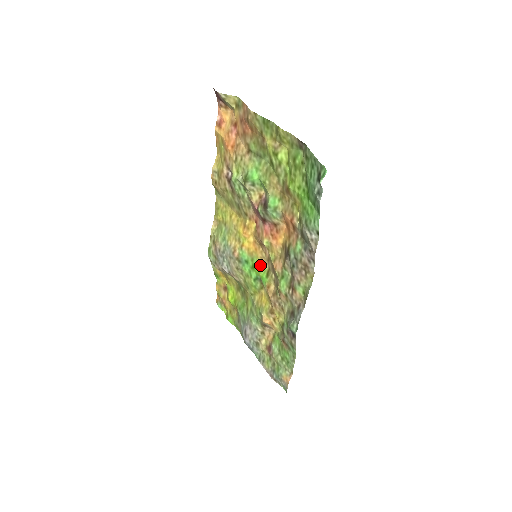
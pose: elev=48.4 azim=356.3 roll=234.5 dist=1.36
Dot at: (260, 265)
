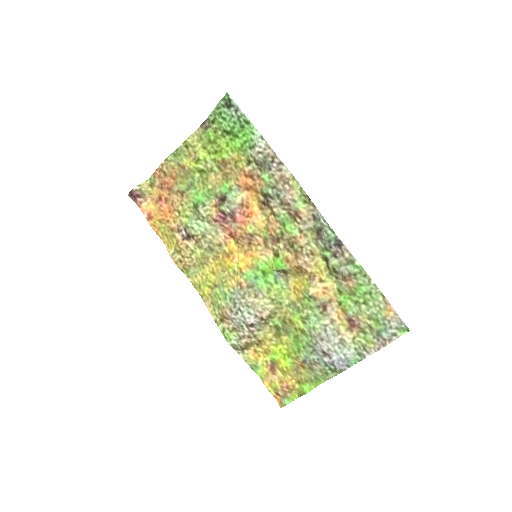
Dot at: (266, 262)
